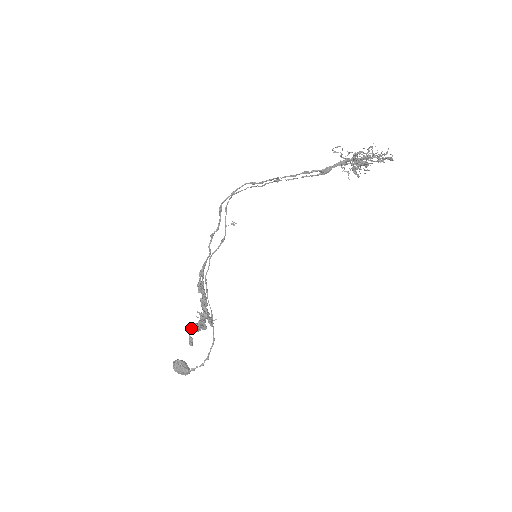
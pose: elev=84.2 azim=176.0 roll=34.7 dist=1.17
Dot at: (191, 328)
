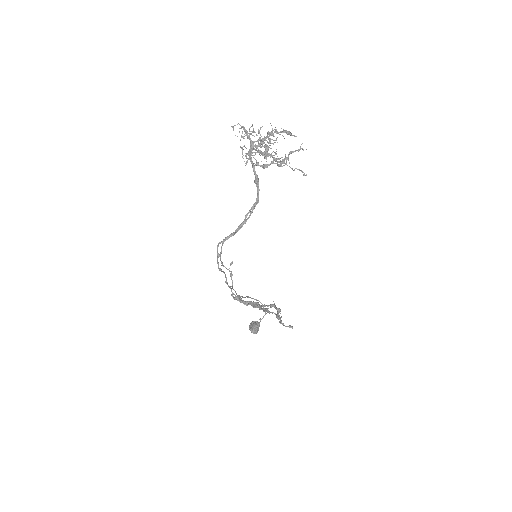
Dot at: (283, 324)
